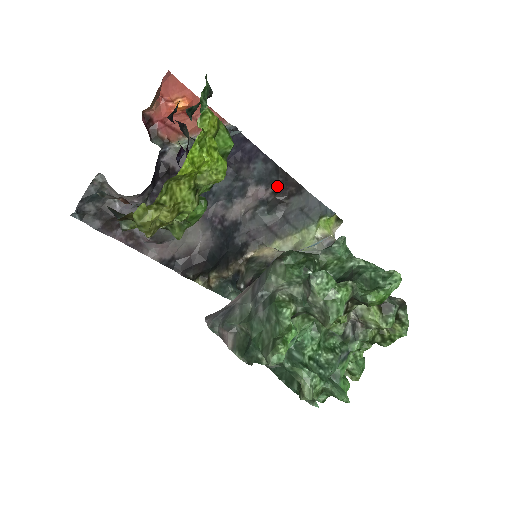
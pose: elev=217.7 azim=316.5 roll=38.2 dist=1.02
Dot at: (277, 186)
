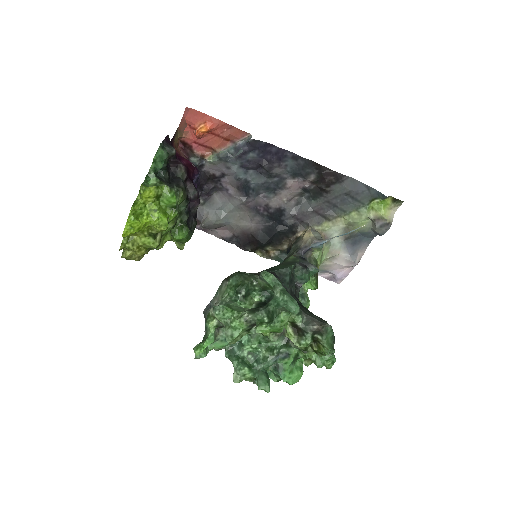
Dot at: (315, 177)
